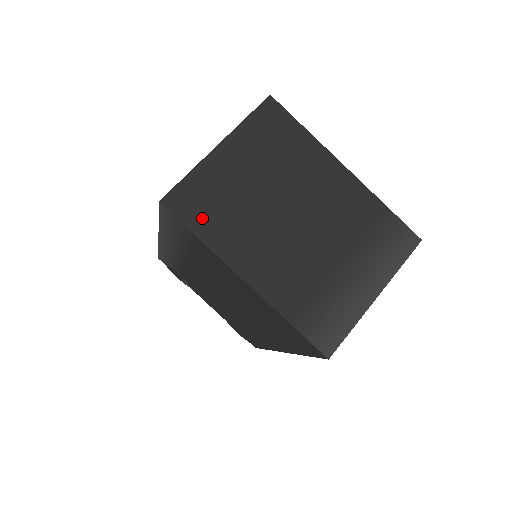
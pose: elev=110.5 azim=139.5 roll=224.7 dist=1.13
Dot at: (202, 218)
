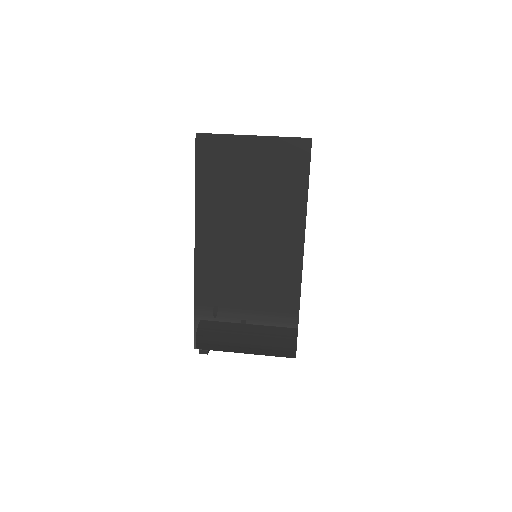
Dot at: occluded
